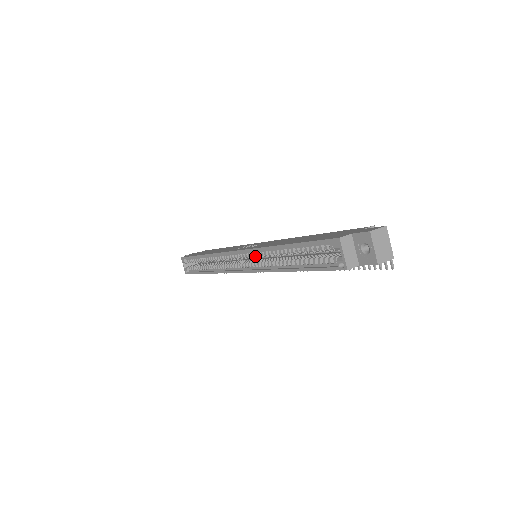
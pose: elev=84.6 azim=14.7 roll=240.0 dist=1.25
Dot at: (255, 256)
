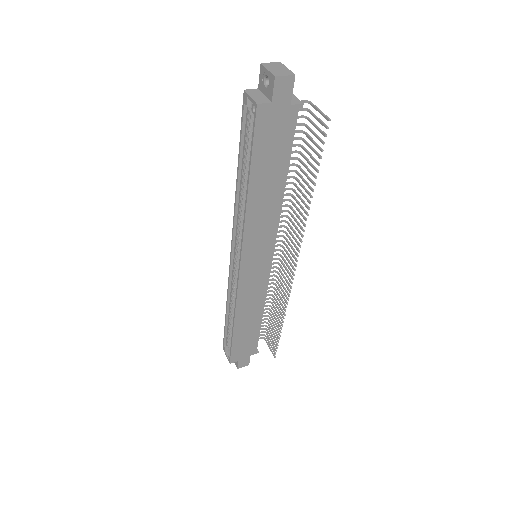
Dot at: (240, 233)
